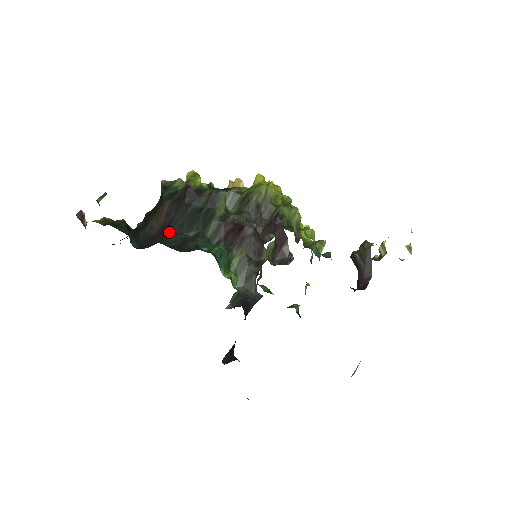
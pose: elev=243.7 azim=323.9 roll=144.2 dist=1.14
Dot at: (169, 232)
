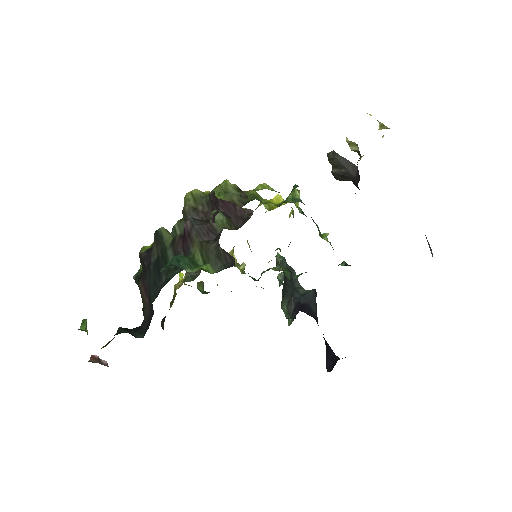
Dot at: (151, 298)
